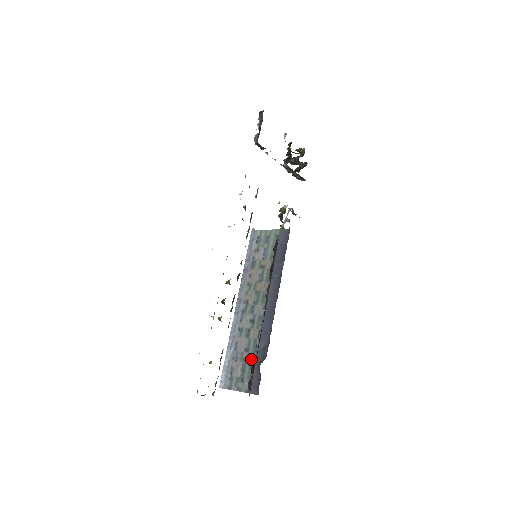
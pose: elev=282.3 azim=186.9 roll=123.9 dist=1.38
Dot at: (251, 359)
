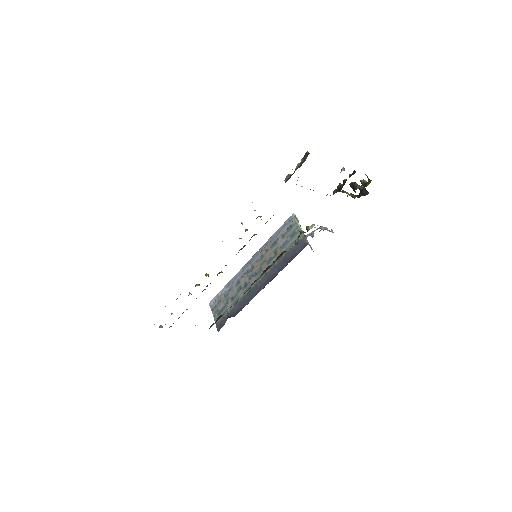
Dot at: (229, 308)
